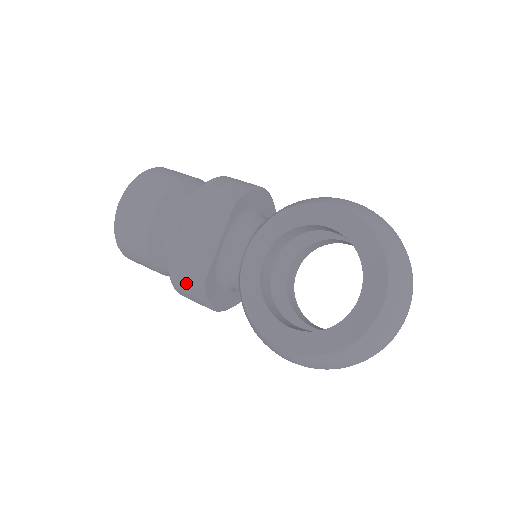
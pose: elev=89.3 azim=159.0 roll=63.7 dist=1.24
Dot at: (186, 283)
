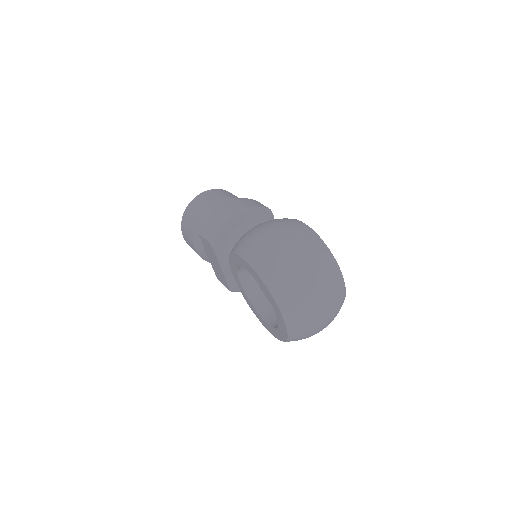
Dot at: occluded
